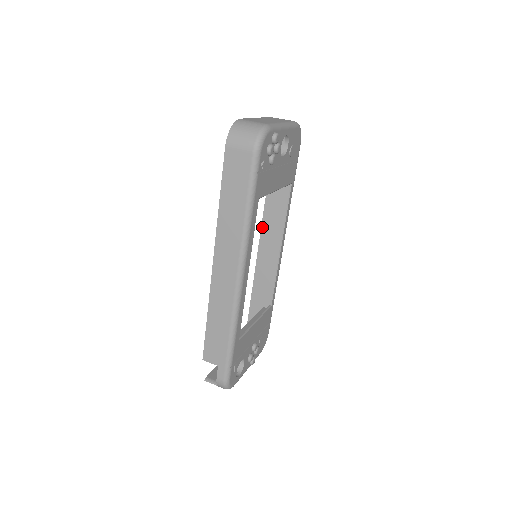
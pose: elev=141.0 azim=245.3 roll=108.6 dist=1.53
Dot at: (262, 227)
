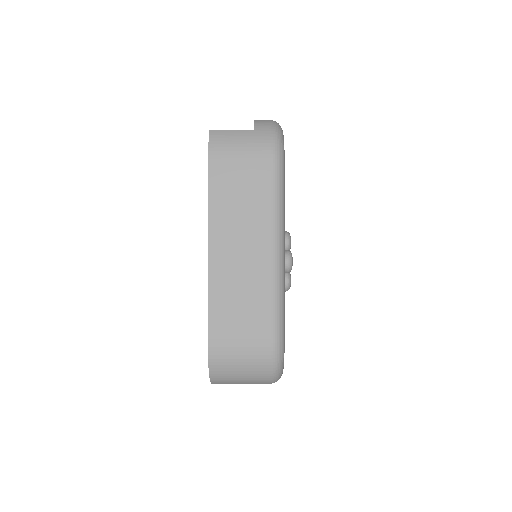
Dot at: occluded
